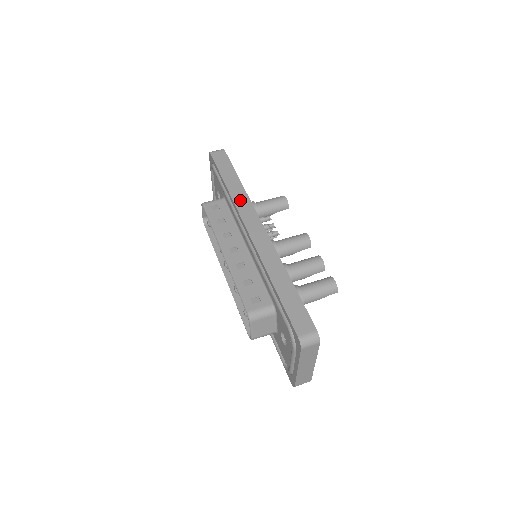
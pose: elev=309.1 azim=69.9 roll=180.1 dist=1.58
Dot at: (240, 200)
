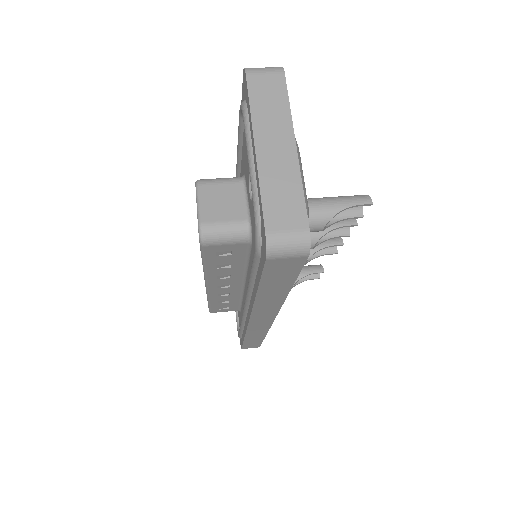
Dot at: occluded
